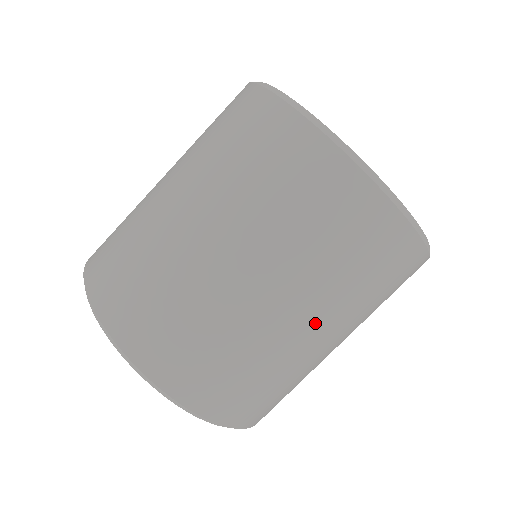
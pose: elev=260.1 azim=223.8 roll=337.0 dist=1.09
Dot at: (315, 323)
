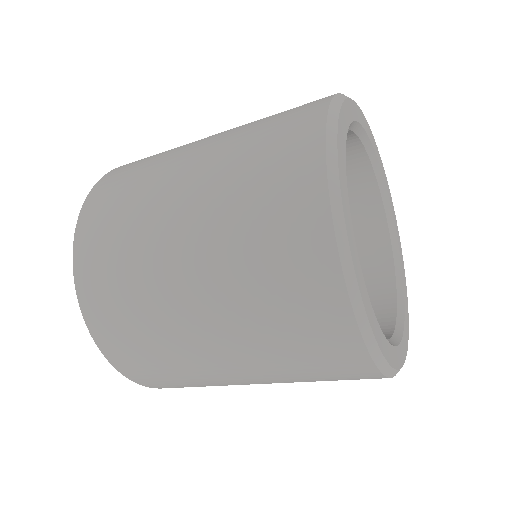
Dot at: occluded
